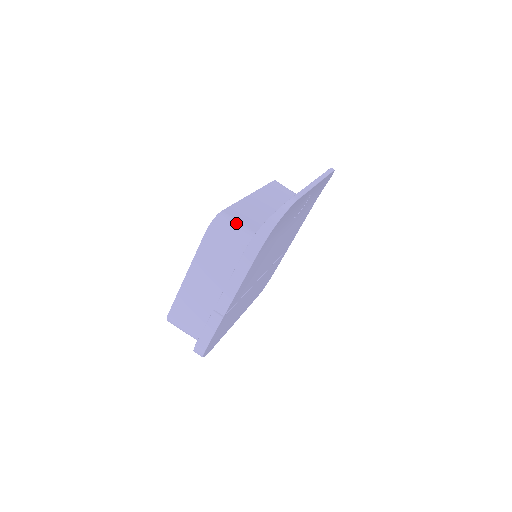
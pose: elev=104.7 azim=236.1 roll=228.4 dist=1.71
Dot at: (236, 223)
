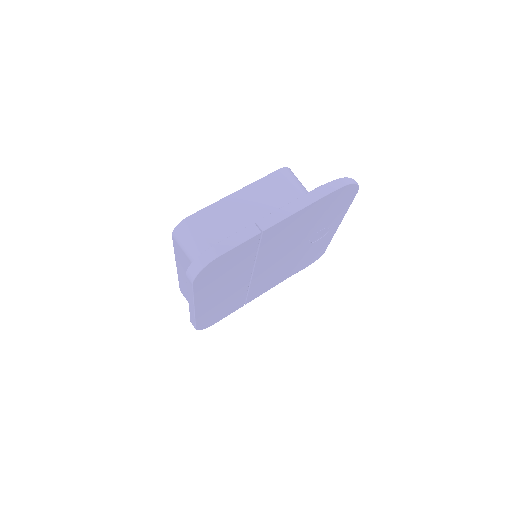
Dot at: occluded
